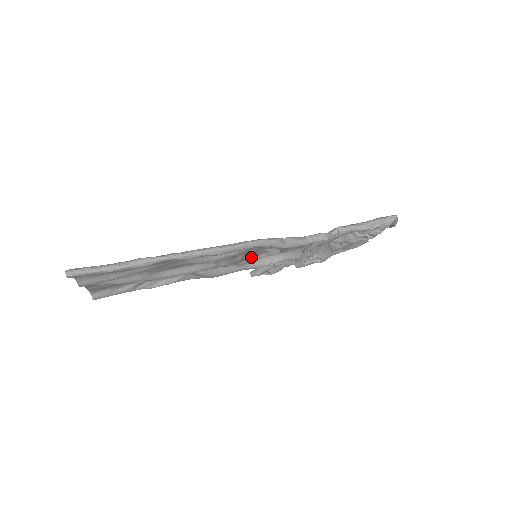
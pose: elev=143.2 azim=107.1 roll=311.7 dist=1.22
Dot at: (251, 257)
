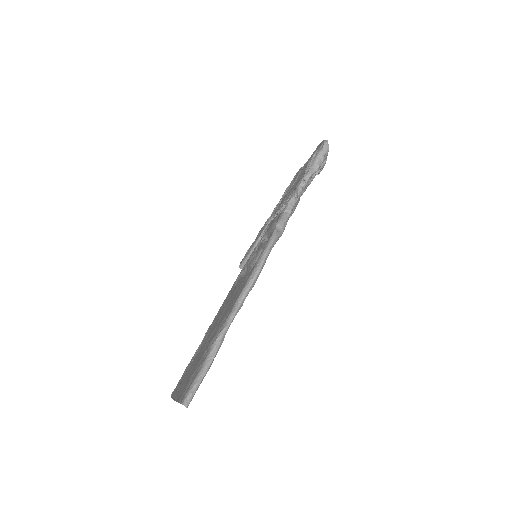
Dot at: occluded
